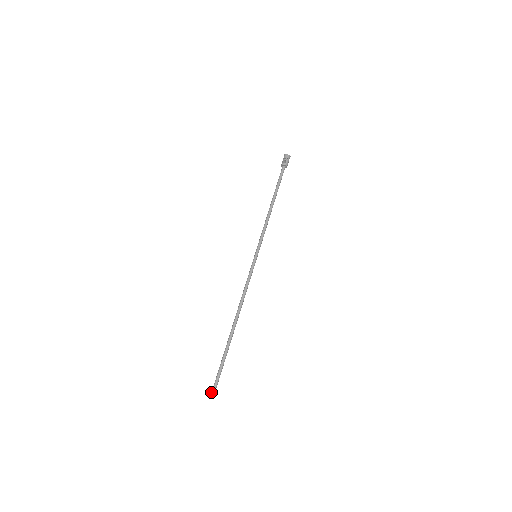
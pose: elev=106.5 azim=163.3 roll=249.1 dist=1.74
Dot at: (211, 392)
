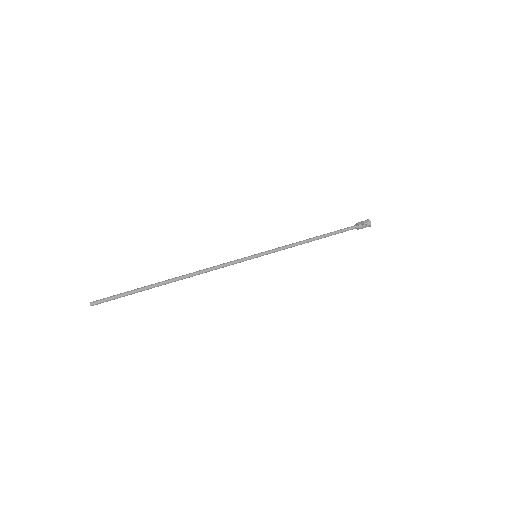
Dot at: occluded
